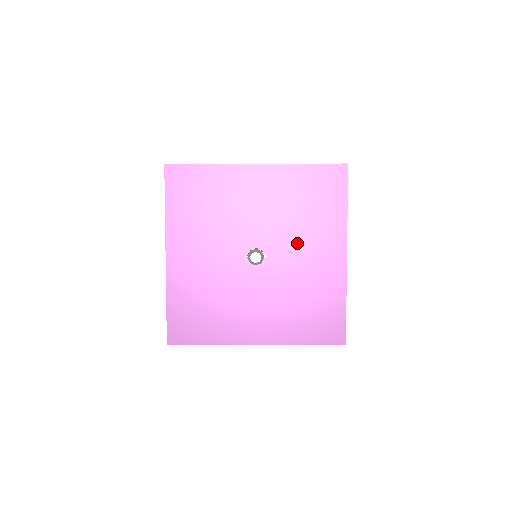
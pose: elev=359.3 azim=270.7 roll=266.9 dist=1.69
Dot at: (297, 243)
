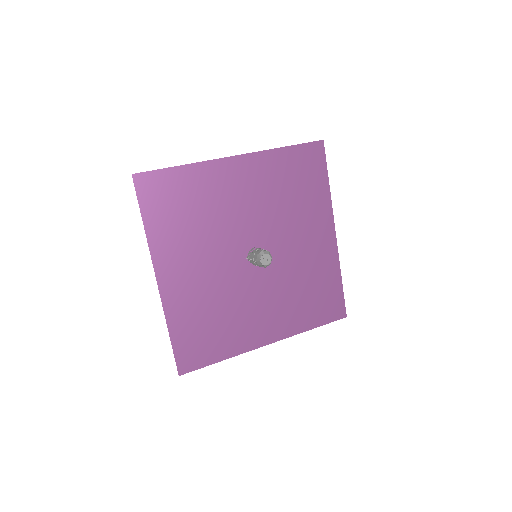
Dot at: (290, 232)
